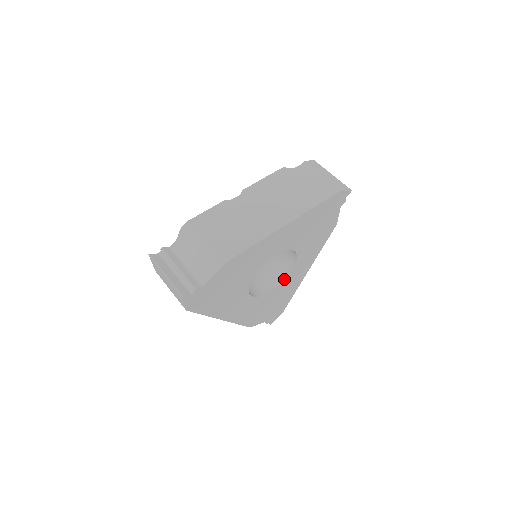
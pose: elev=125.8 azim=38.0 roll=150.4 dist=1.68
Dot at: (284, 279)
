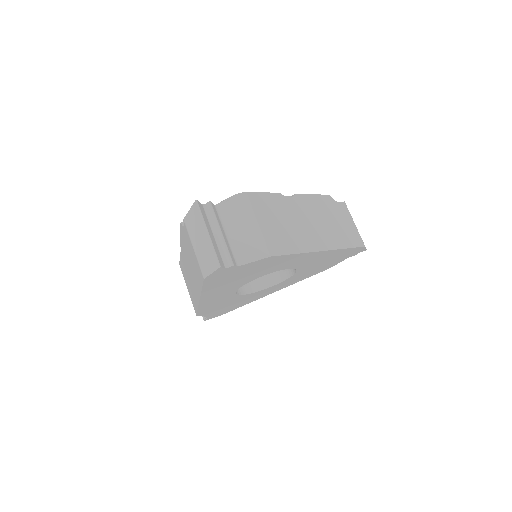
Dot at: (261, 290)
